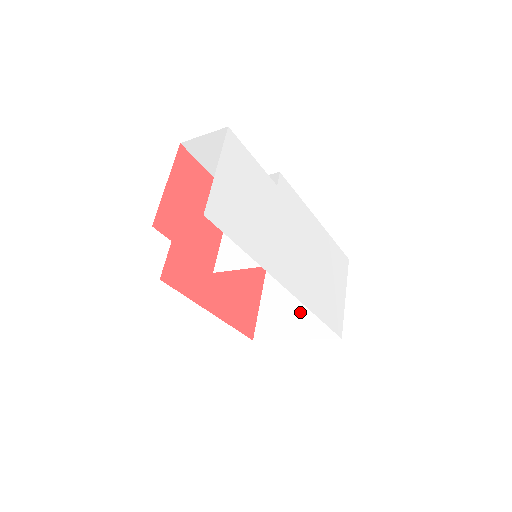
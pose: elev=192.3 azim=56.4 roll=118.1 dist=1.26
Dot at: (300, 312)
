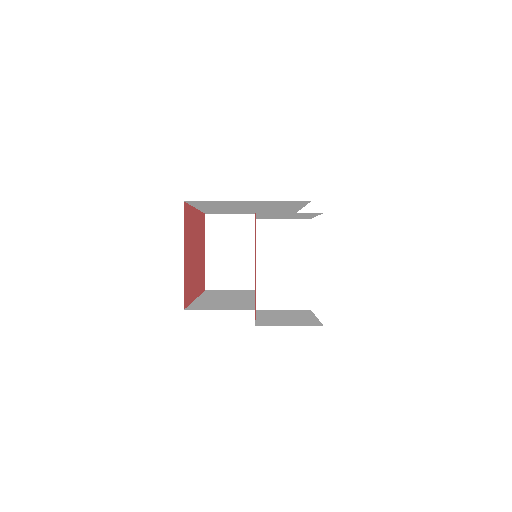
Dot at: (252, 264)
